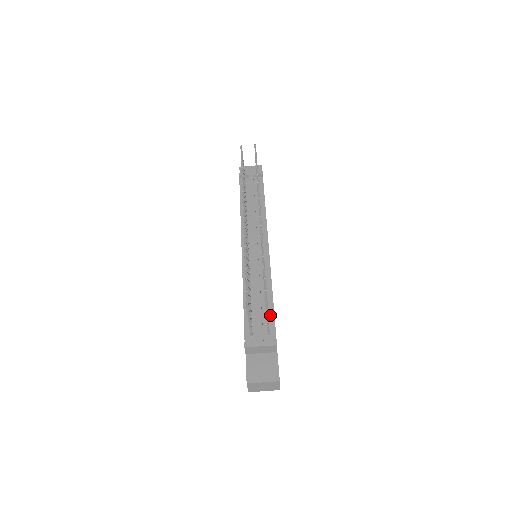
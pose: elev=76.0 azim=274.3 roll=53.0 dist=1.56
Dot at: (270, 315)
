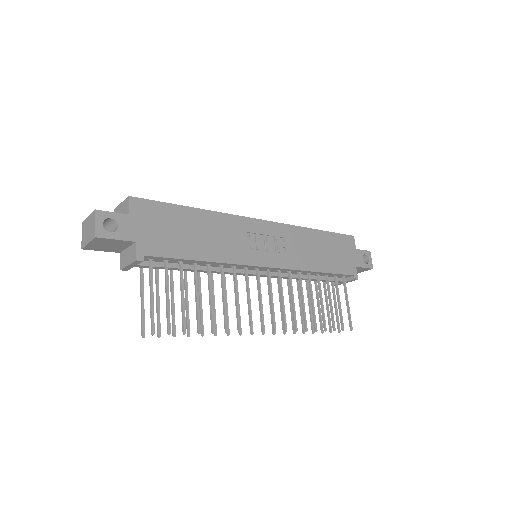
Dot at: (332, 275)
